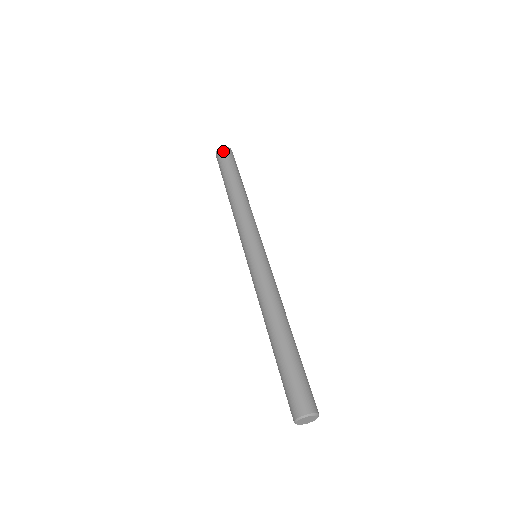
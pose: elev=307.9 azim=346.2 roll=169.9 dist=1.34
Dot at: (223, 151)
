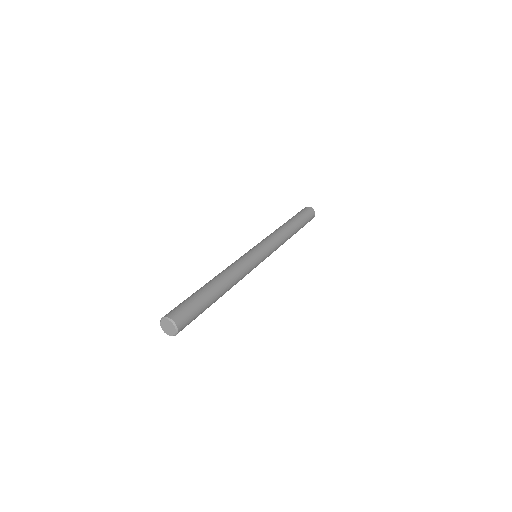
Dot at: (312, 211)
